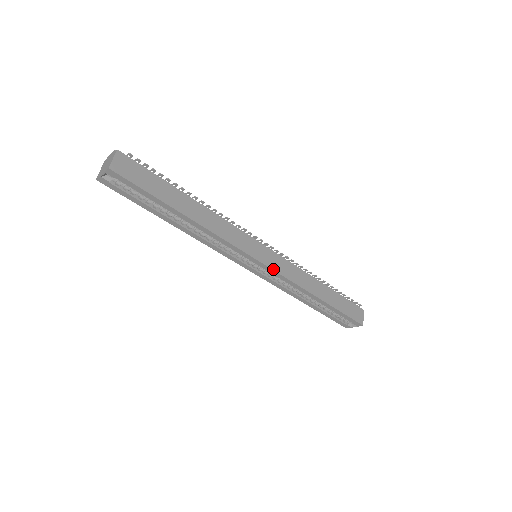
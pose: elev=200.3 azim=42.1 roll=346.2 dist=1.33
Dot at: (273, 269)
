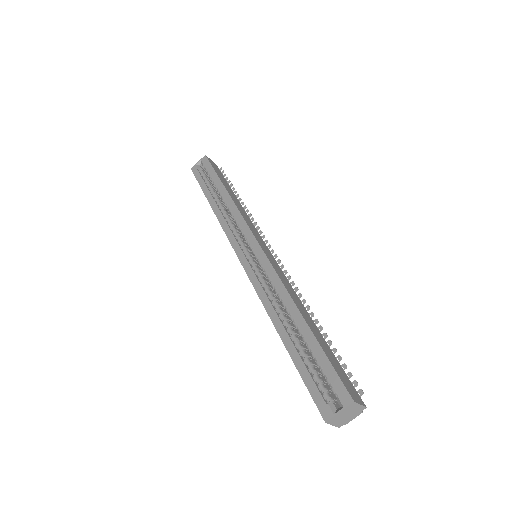
Dot at: (265, 254)
